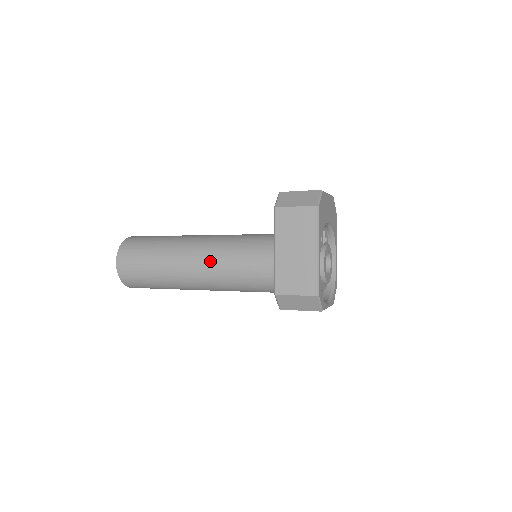
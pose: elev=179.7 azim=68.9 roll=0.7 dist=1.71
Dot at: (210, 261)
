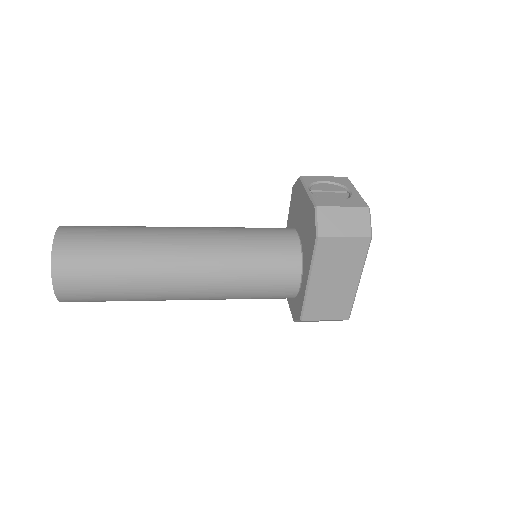
Dot at: (212, 283)
